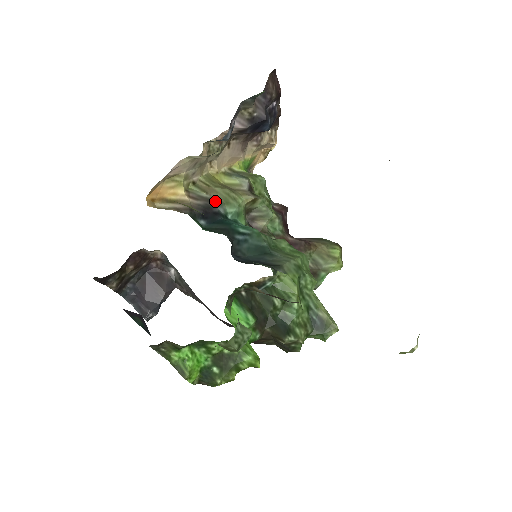
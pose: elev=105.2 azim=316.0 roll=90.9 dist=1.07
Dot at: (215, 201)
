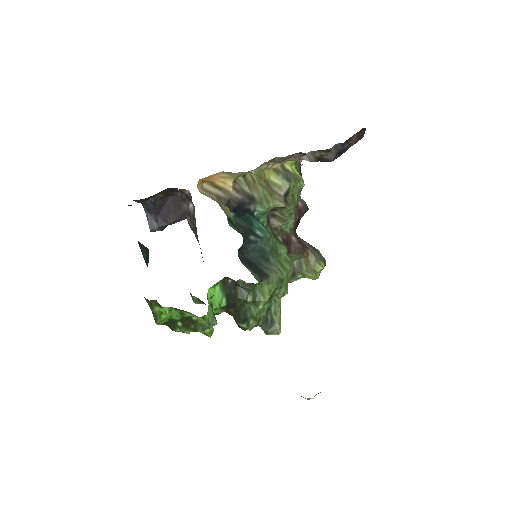
Dot at: (252, 198)
